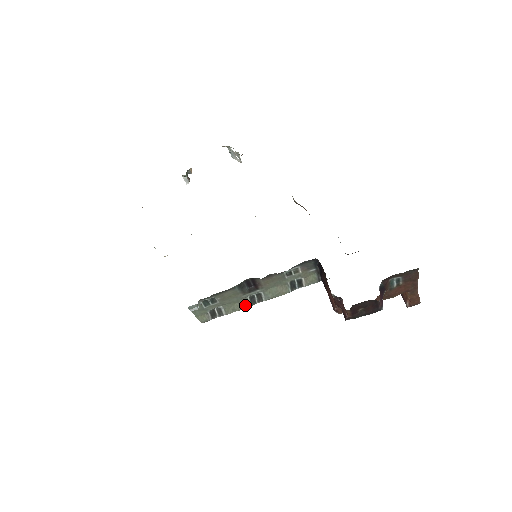
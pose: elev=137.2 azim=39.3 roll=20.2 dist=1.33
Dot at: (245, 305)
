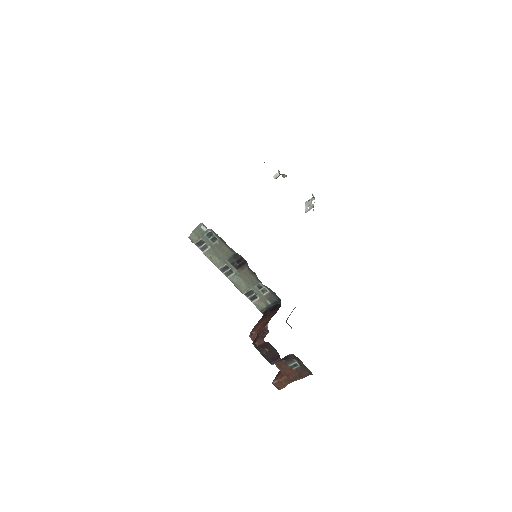
Dot at: (218, 265)
